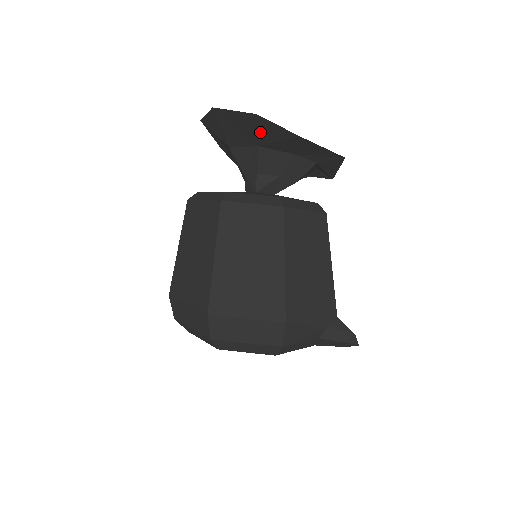
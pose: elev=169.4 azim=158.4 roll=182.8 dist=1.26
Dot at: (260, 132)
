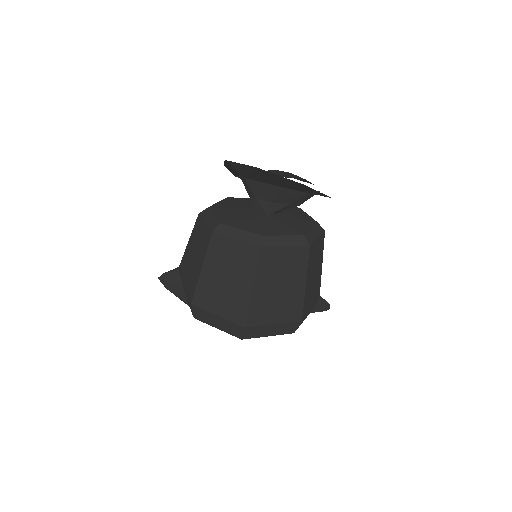
Dot at: (294, 187)
